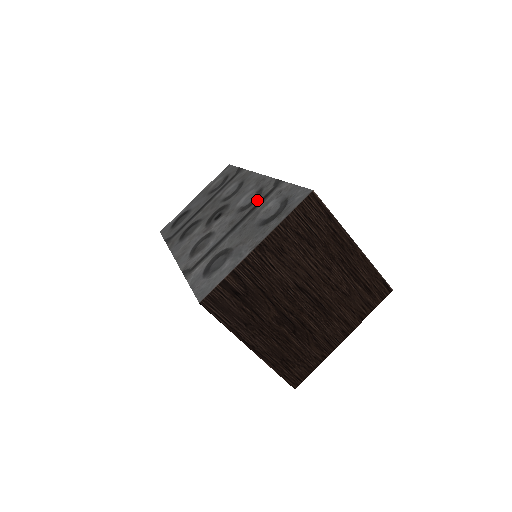
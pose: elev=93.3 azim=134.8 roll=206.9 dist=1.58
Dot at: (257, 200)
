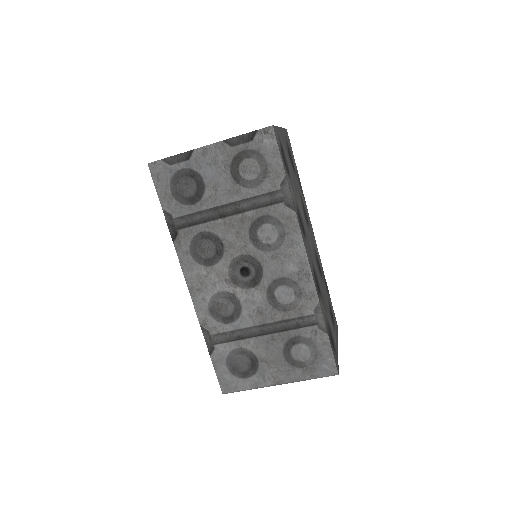
Dot at: (293, 312)
